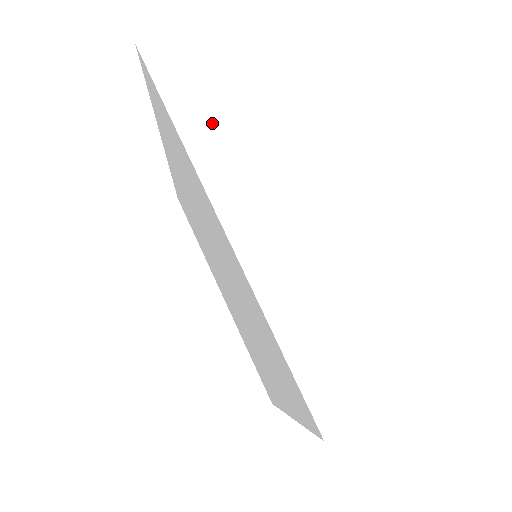
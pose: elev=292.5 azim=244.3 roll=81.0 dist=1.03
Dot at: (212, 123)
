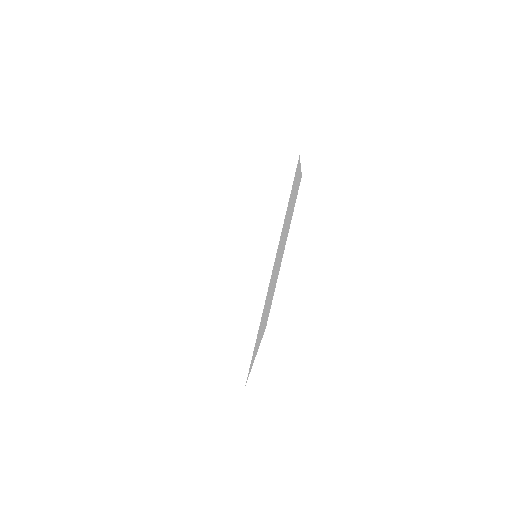
Dot at: (245, 211)
